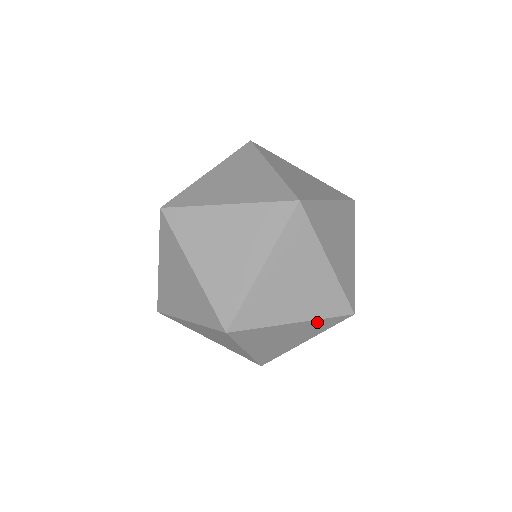
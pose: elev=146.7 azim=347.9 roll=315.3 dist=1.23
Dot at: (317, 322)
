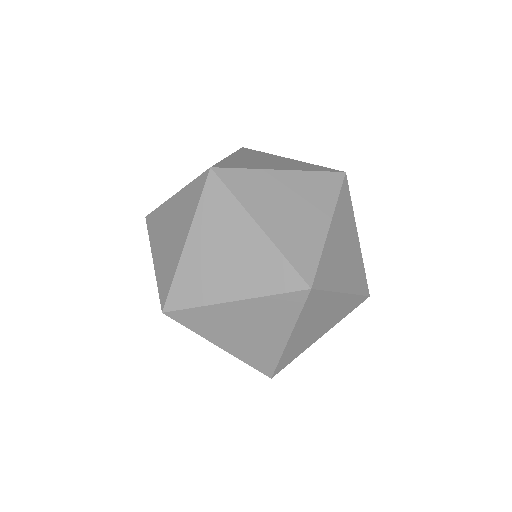
Dot at: occluded
